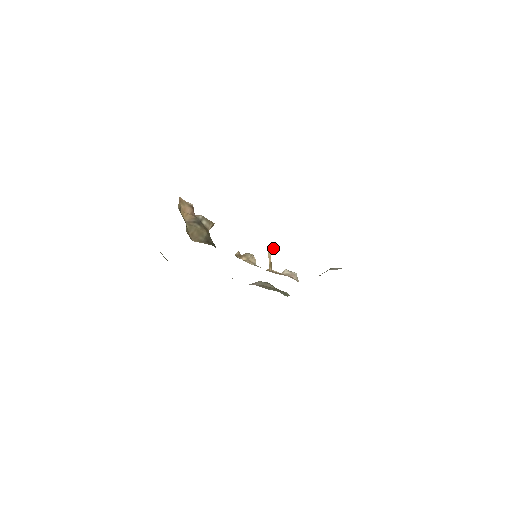
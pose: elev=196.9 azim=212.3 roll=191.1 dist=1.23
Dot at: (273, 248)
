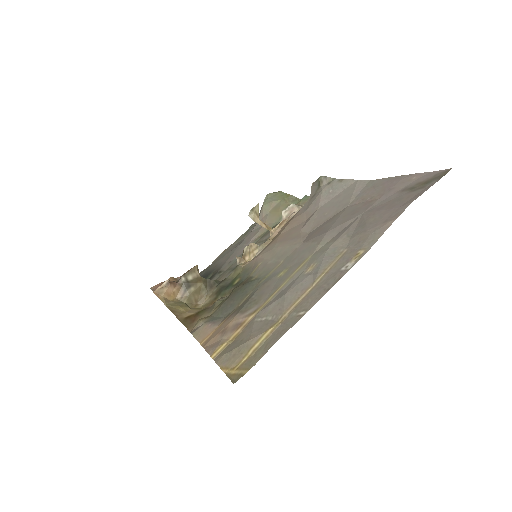
Dot at: (255, 213)
